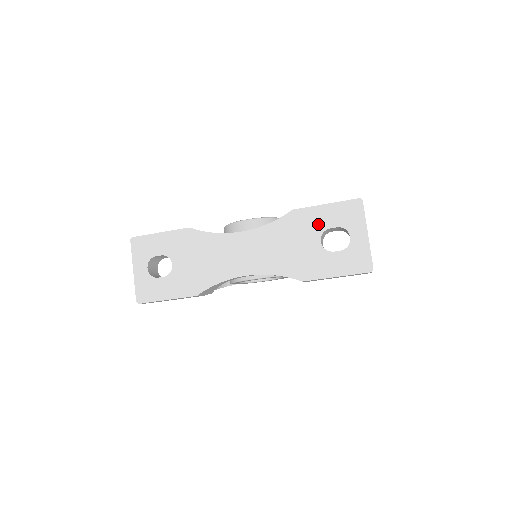
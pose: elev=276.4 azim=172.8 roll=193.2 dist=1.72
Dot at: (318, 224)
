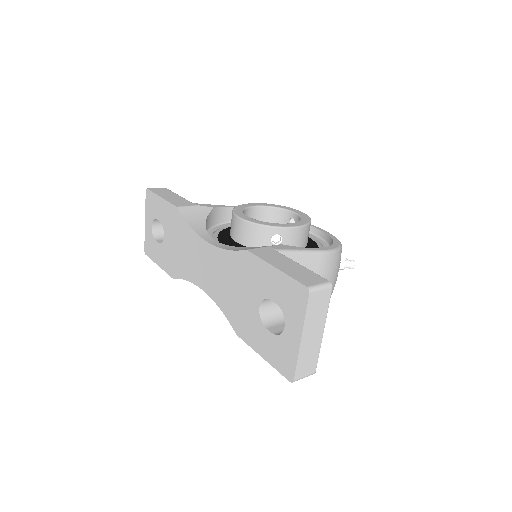
Dot at: (262, 285)
